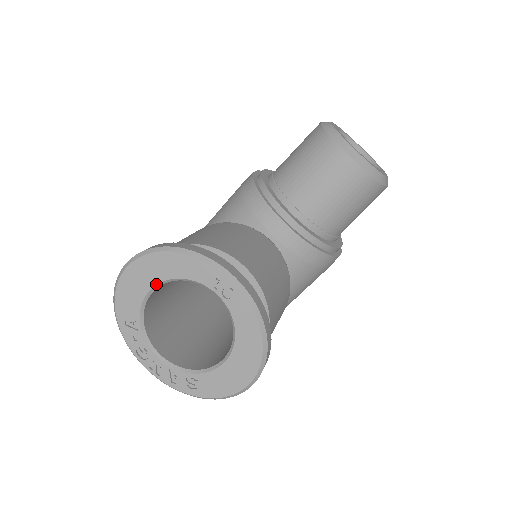
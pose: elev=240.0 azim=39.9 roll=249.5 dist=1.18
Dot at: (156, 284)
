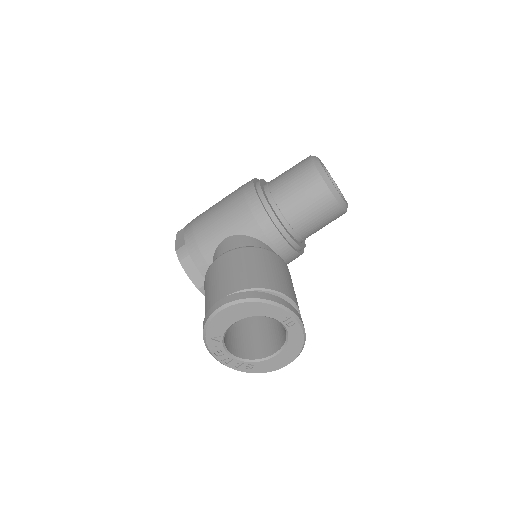
Dot at: (243, 318)
